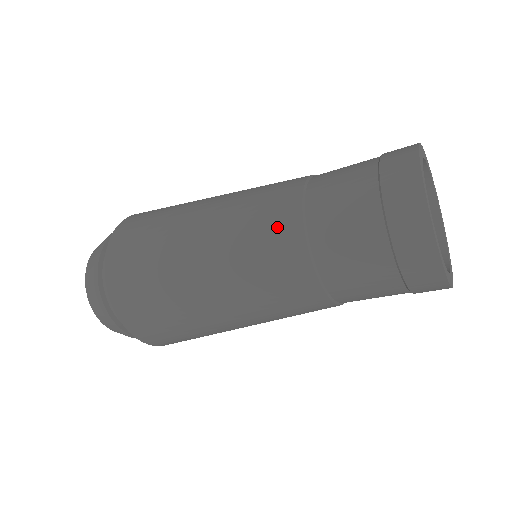
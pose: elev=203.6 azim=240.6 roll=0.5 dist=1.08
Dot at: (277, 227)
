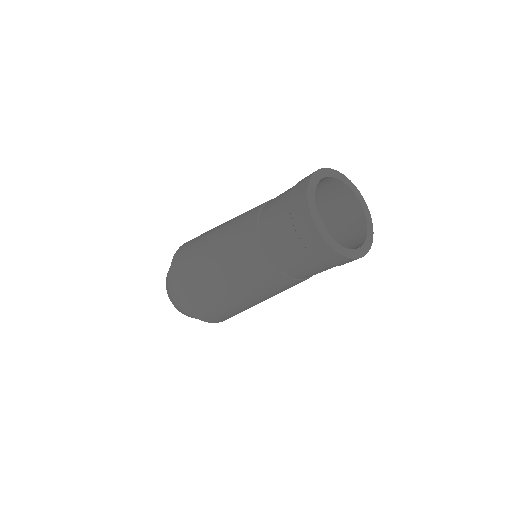
Dot at: (248, 249)
